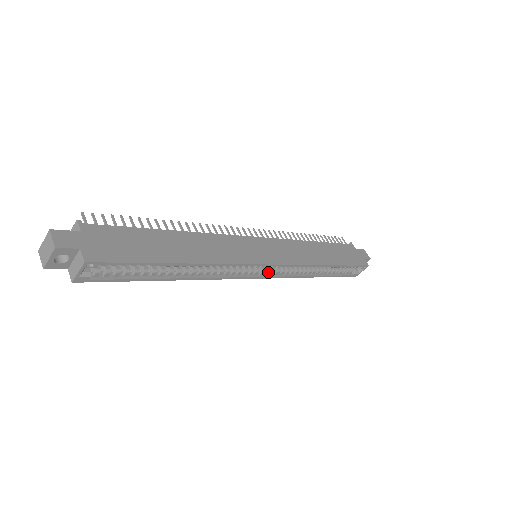
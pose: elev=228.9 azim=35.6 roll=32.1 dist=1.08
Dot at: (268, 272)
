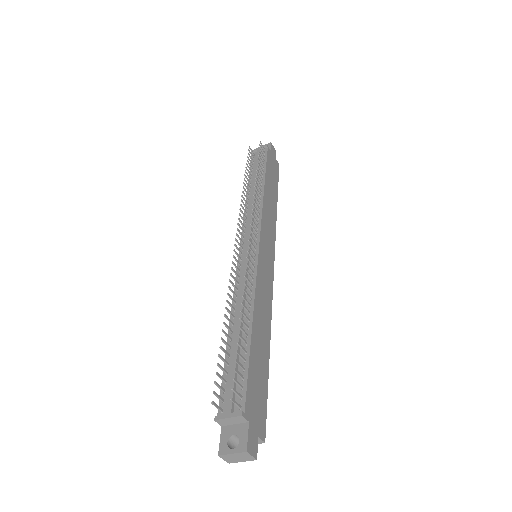
Dot at: occluded
